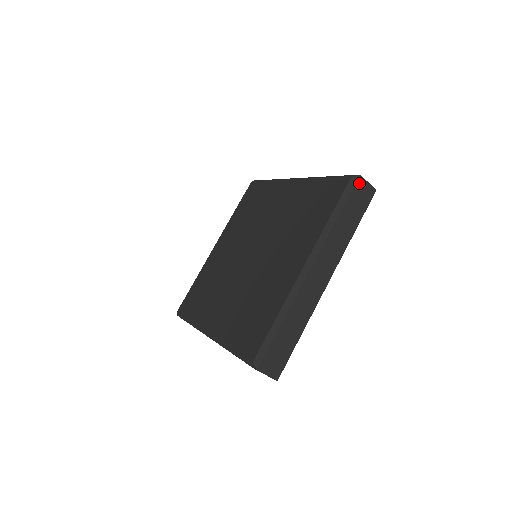
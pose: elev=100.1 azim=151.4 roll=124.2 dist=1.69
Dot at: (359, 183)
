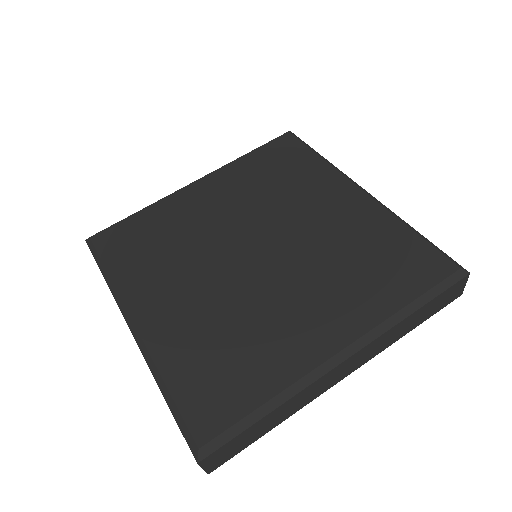
Dot at: (461, 281)
